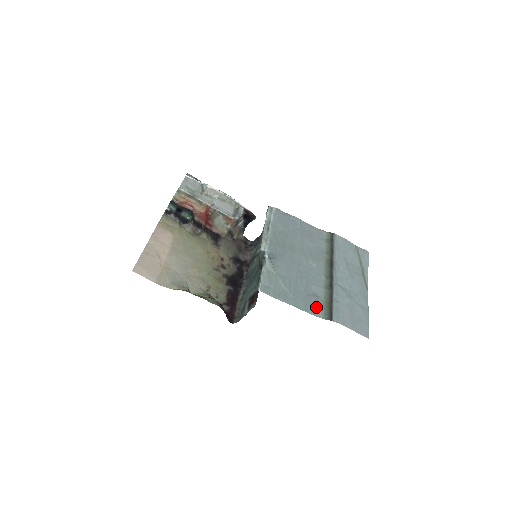
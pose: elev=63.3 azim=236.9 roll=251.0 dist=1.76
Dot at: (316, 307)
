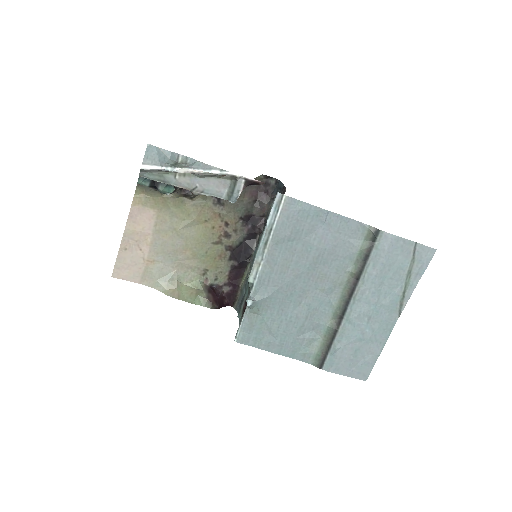
Dot at: (307, 351)
